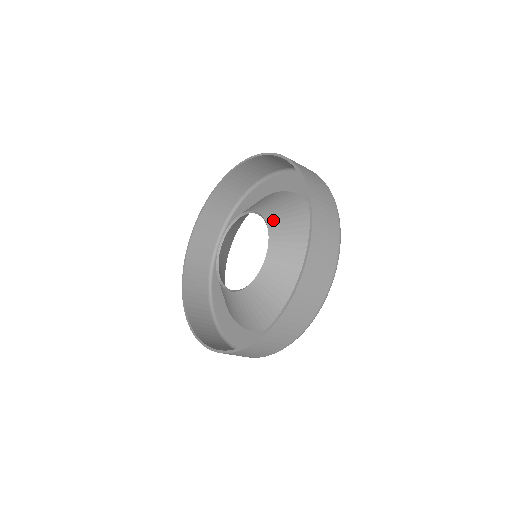
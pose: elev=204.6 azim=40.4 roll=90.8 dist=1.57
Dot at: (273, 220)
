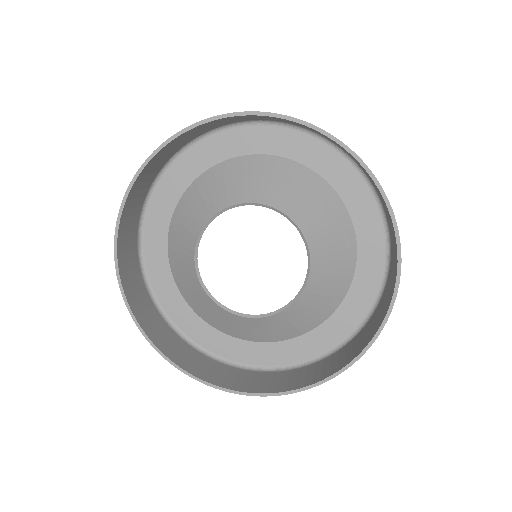
Dot at: (314, 238)
